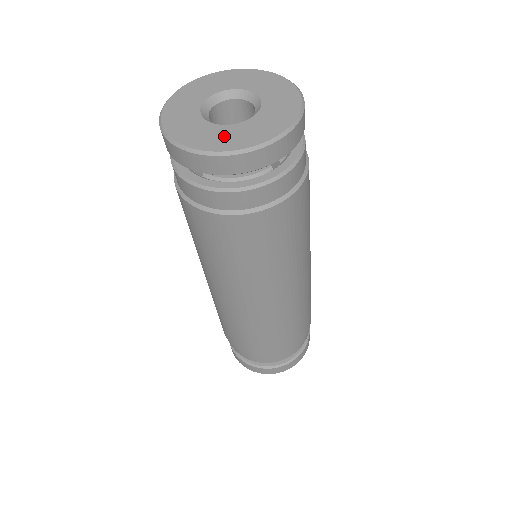
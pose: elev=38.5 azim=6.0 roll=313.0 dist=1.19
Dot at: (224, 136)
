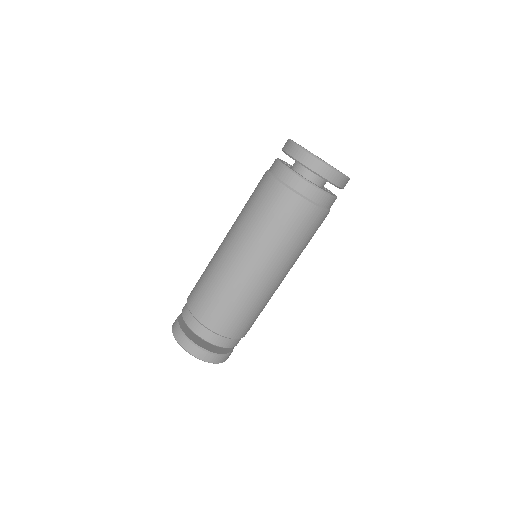
Dot at: occluded
